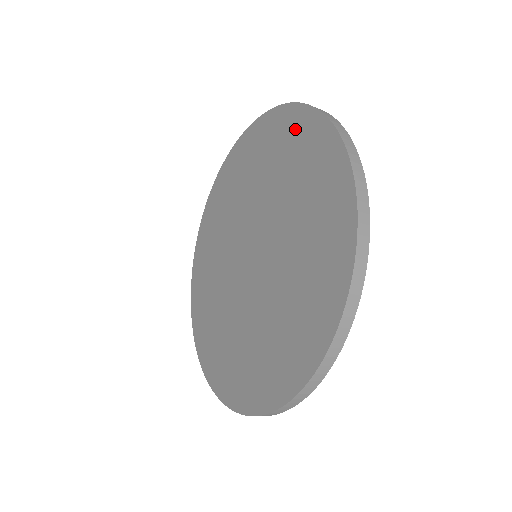
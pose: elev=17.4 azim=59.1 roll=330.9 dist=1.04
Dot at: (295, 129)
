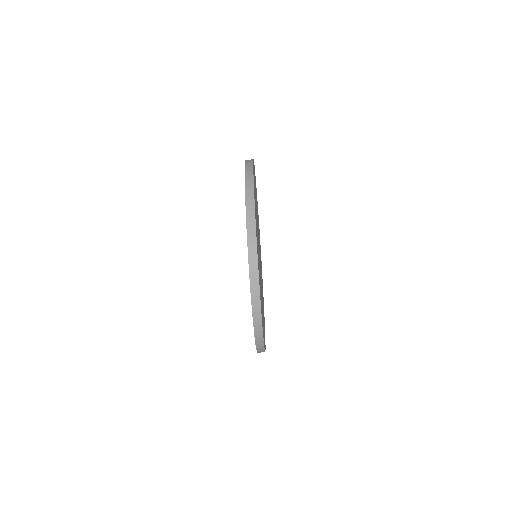
Dot at: occluded
